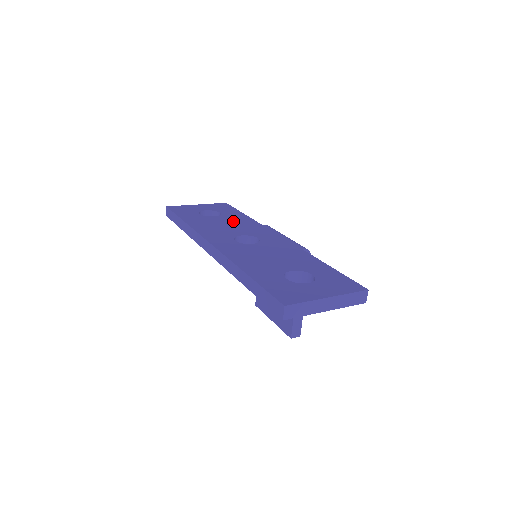
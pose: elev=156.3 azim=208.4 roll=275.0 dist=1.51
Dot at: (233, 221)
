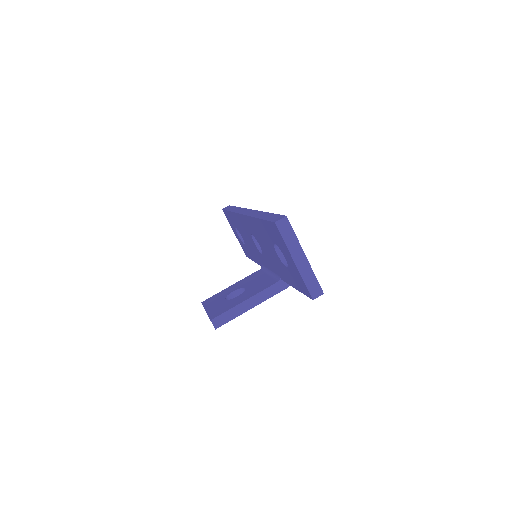
Dot at: occluded
